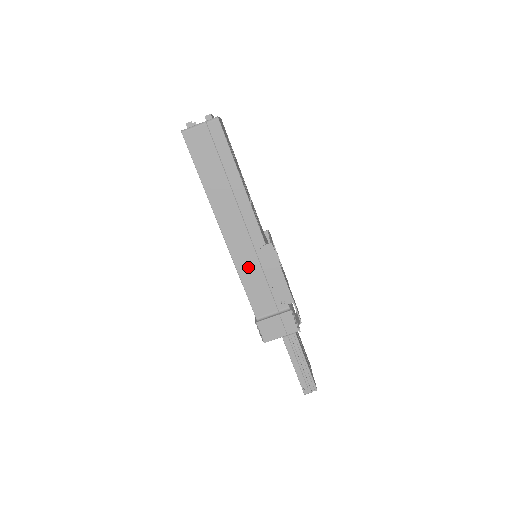
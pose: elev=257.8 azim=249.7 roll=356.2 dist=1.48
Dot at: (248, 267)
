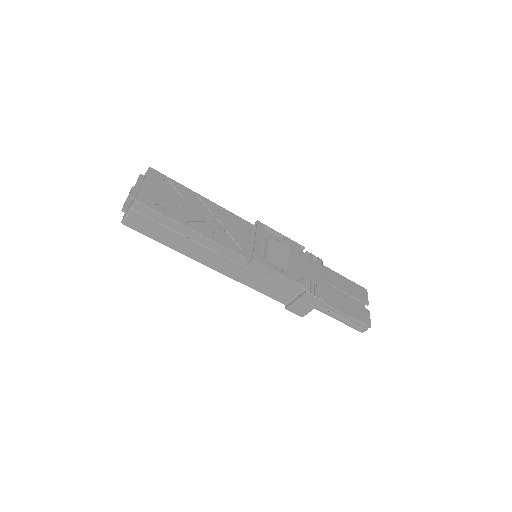
Dot at: (249, 279)
